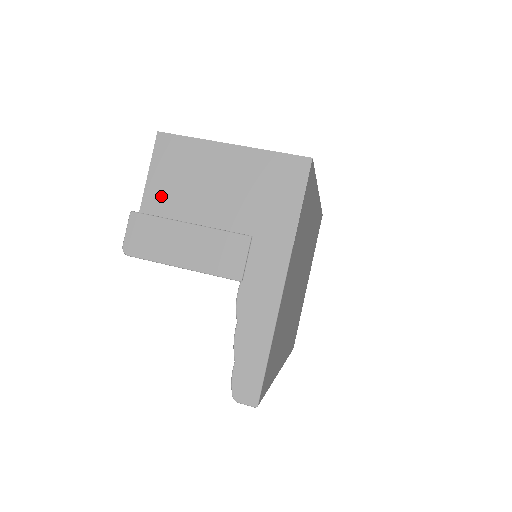
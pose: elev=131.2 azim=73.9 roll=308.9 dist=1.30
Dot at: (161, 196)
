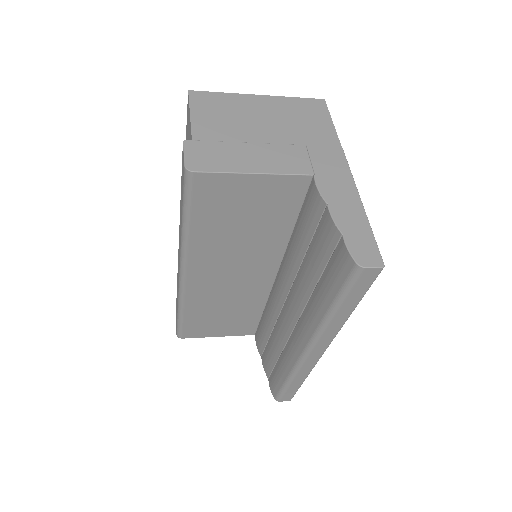
Dot at: (210, 128)
